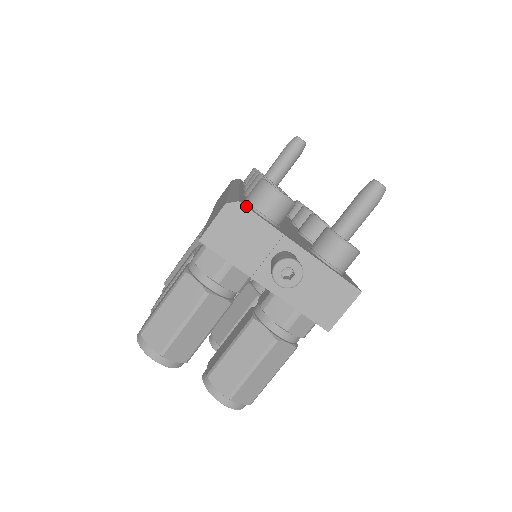
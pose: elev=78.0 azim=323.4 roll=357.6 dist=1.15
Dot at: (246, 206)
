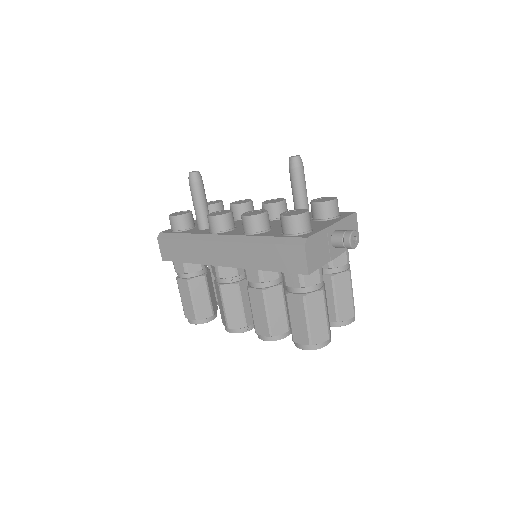
Dot at: (309, 236)
